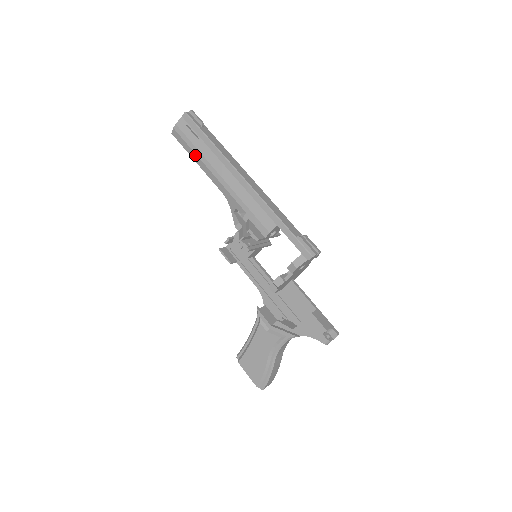
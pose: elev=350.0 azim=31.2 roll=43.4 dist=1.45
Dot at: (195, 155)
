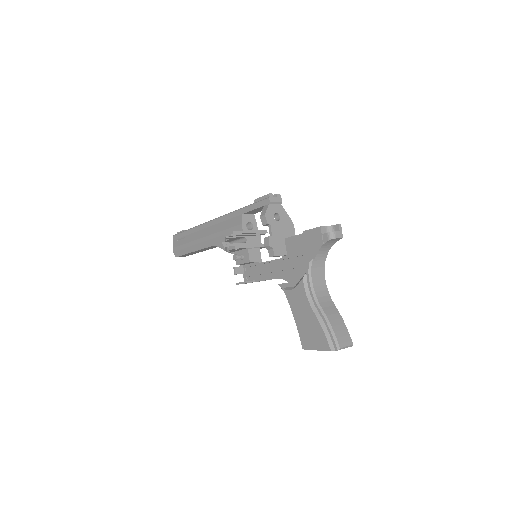
Dot at: (188, 248)
